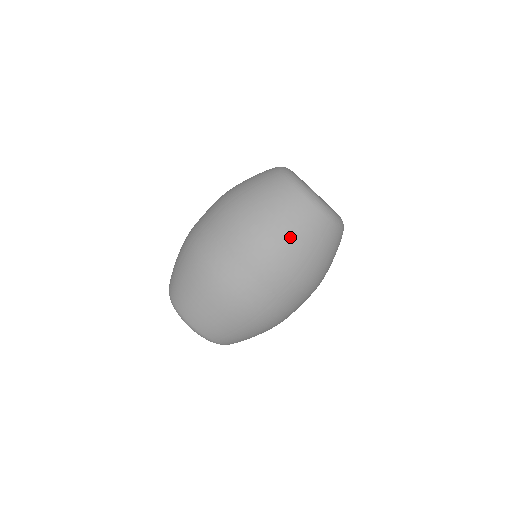
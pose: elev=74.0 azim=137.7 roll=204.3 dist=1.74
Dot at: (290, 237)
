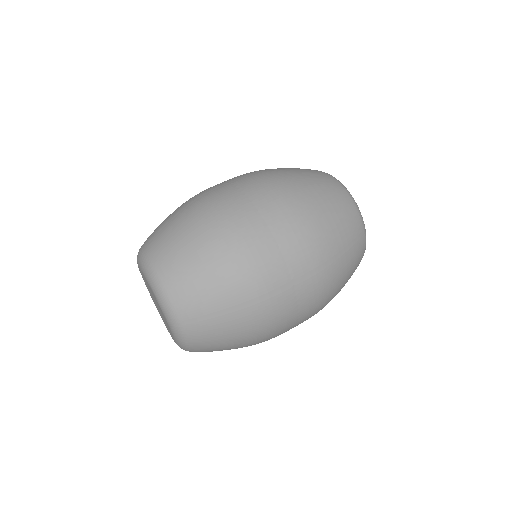
Dot at: (329, 220)
